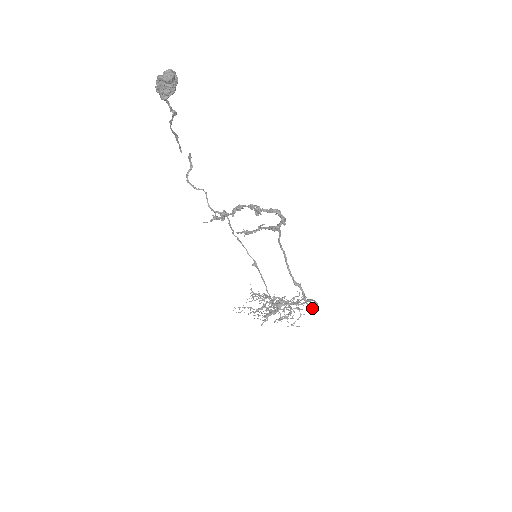
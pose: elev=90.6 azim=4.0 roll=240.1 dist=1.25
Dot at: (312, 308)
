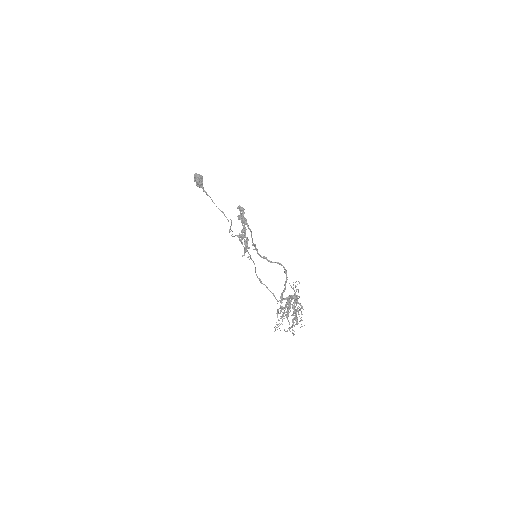
Dot at: (262, 257)
